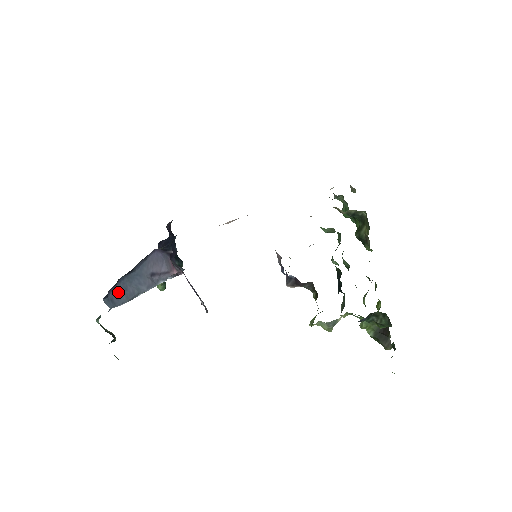
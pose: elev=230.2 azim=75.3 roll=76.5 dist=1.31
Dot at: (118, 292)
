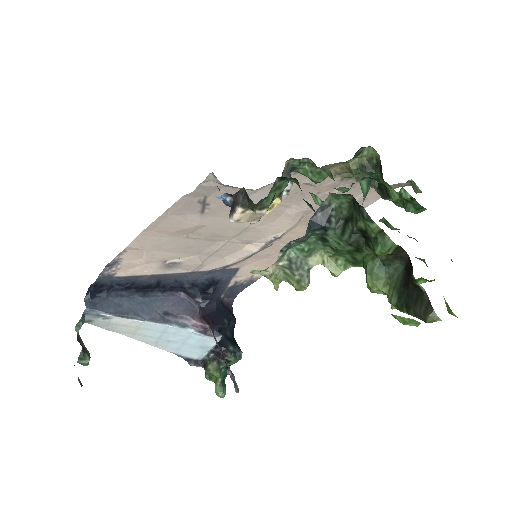
Dot at: (108, 303)
